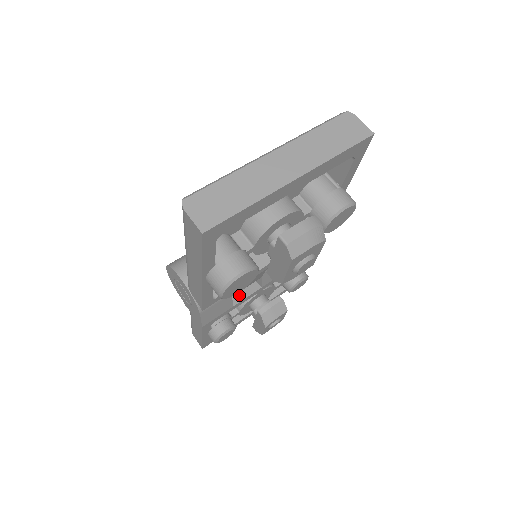
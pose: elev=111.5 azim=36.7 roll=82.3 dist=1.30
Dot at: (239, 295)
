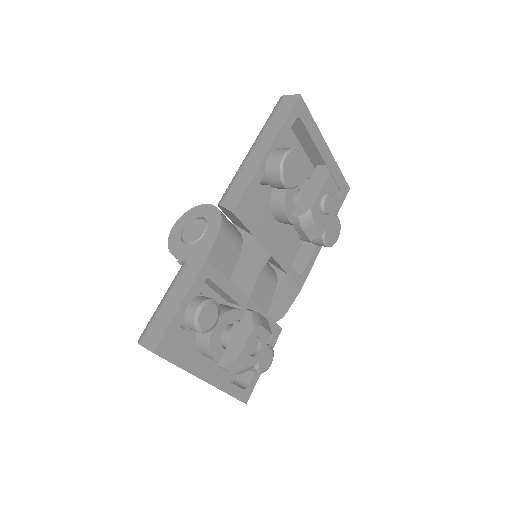
Dot at: occluded
